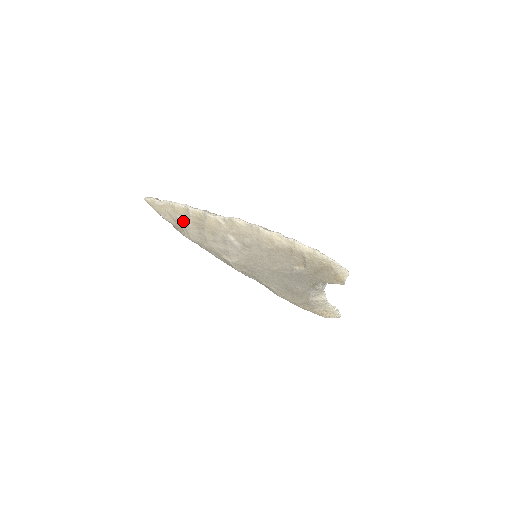
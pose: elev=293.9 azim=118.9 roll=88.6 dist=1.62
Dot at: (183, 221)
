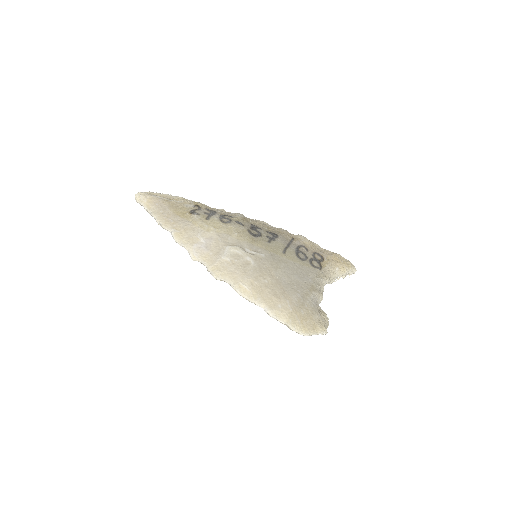
Dot at: occluded
